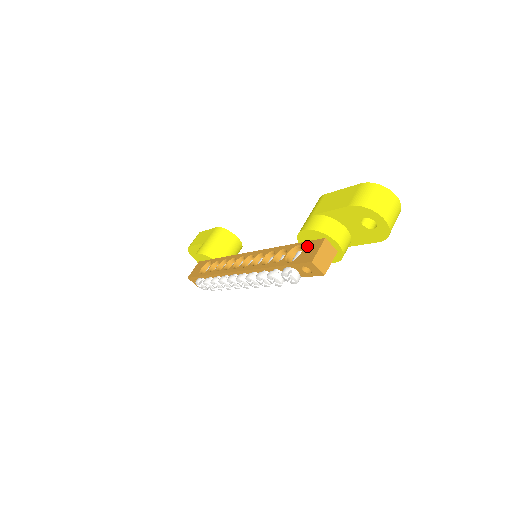
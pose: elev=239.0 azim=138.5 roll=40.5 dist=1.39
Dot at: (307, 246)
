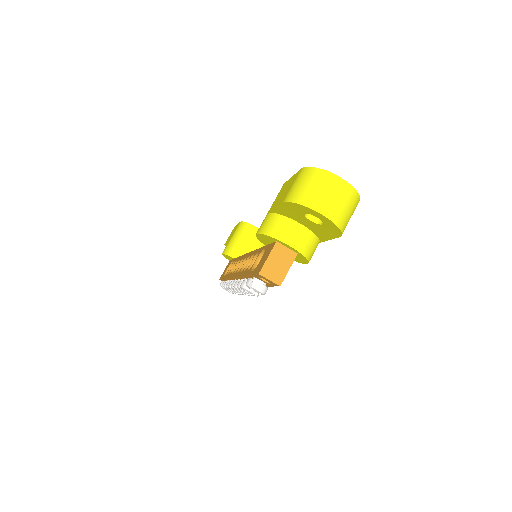
Dot at: (266, 251)
